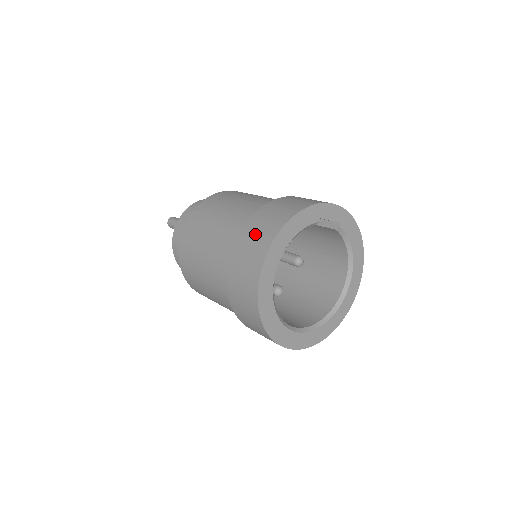
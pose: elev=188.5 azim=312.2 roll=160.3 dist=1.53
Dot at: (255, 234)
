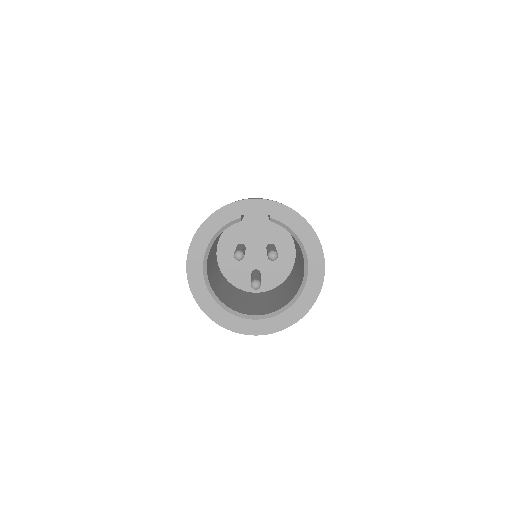
Dot at: occluded
